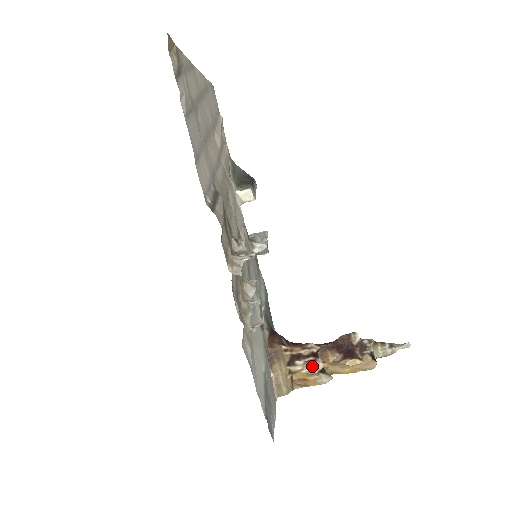
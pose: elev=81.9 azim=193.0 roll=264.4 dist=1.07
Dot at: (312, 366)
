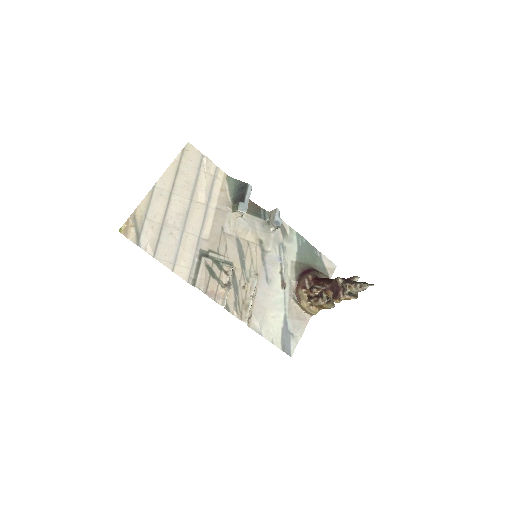
Dot at: (318, 303)
